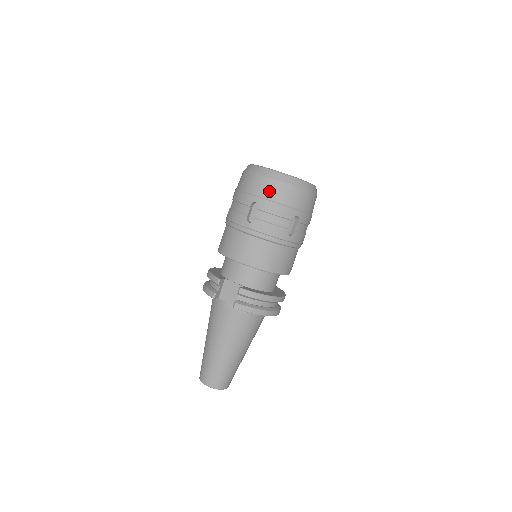
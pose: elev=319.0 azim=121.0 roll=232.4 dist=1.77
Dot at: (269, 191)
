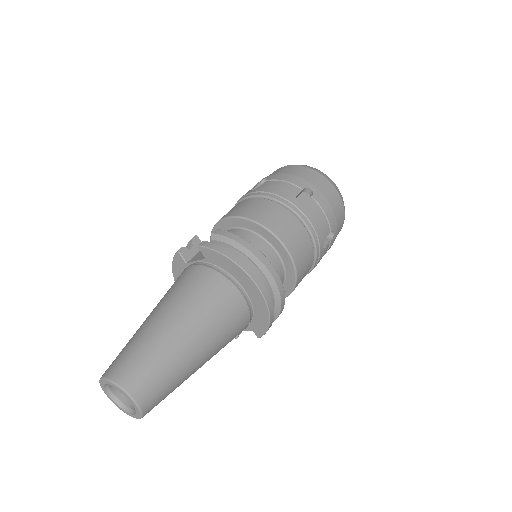
Dot at: (283, 170)
